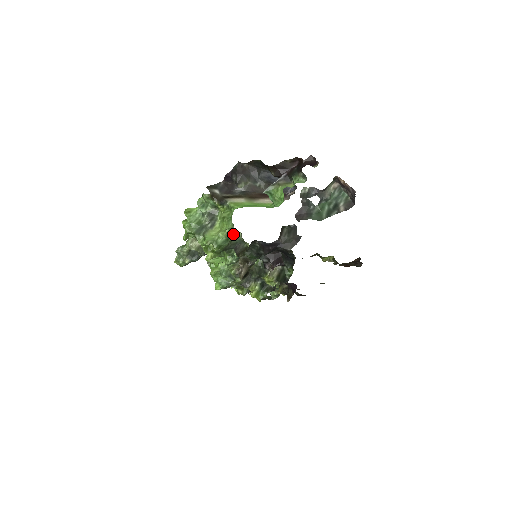
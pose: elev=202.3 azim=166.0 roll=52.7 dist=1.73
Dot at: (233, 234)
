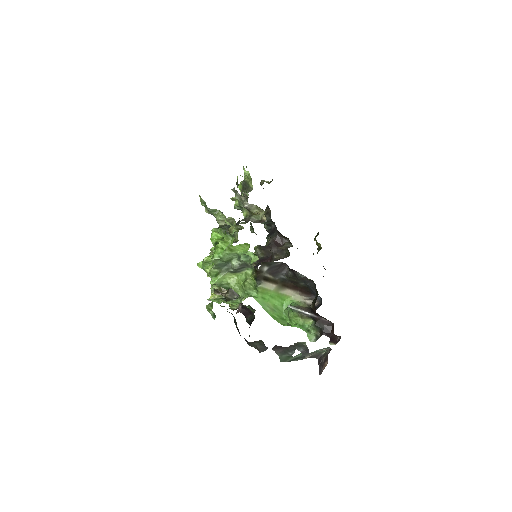
Dot at: occluded
